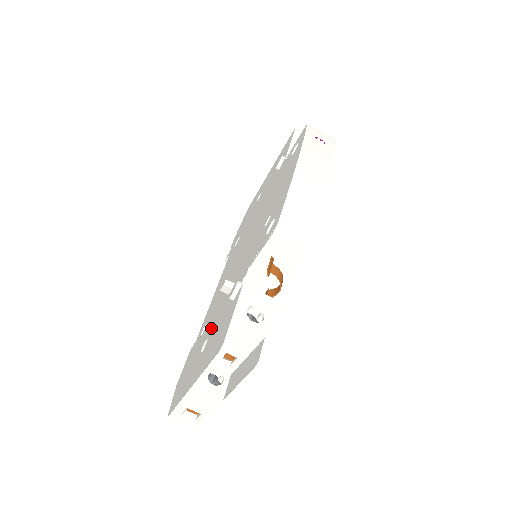
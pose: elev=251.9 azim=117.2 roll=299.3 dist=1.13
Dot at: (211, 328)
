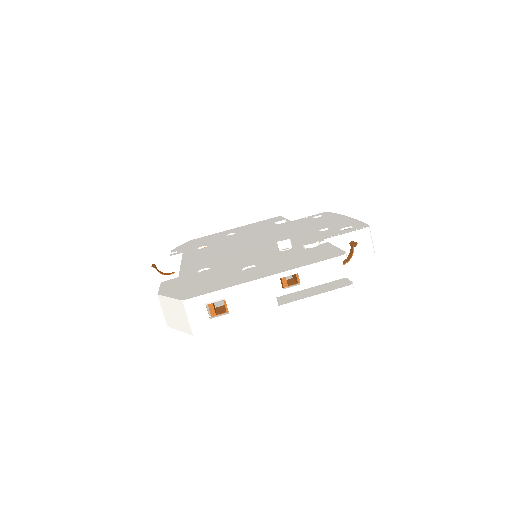
Dot at: (252, 262)
